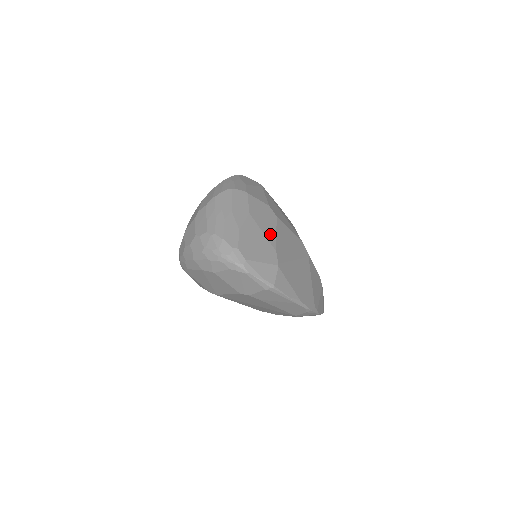
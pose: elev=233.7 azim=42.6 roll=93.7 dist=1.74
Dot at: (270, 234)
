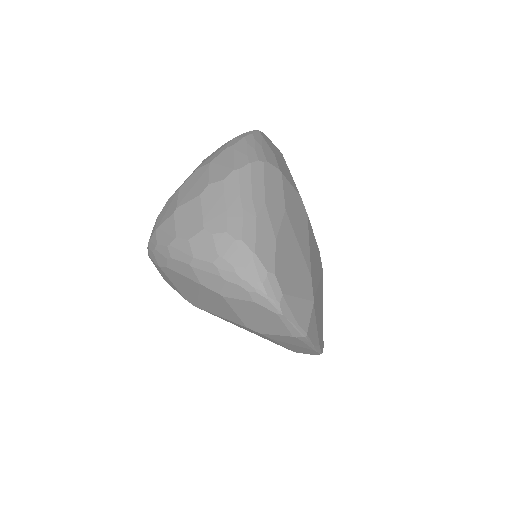
Dot at: (305, 247)
